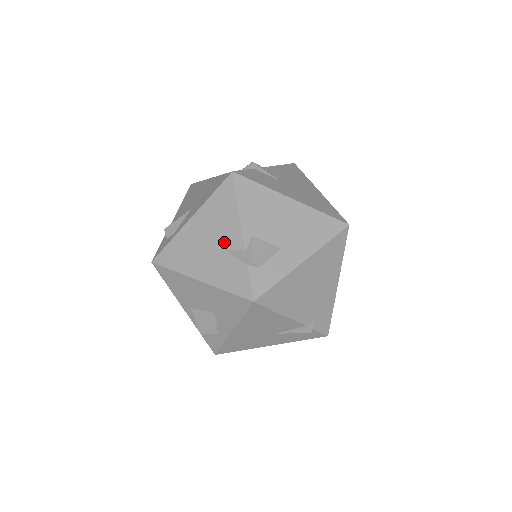
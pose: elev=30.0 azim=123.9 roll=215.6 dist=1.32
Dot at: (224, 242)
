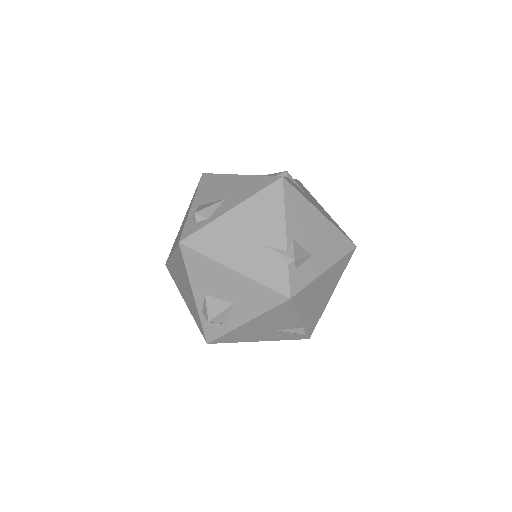
Dot at: (266, 239)
